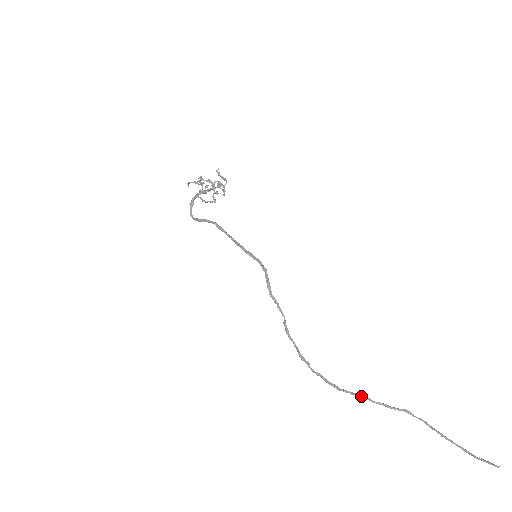
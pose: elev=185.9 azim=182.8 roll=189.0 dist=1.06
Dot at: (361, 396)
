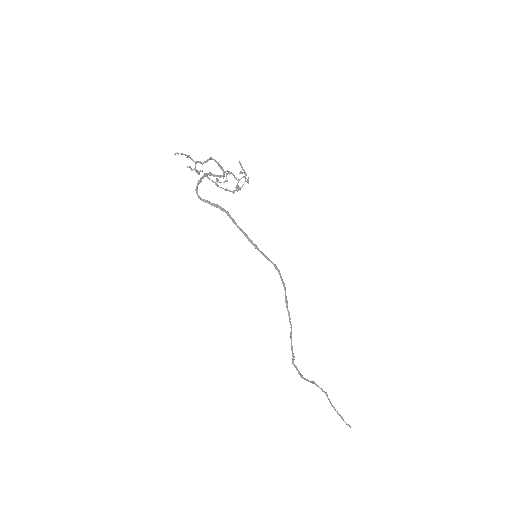
Dot at: (315, 383)
